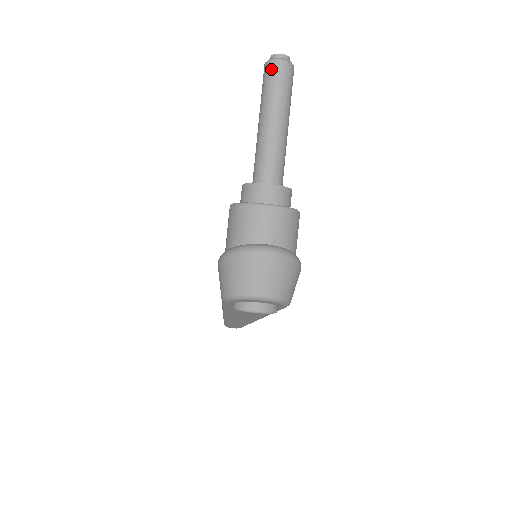
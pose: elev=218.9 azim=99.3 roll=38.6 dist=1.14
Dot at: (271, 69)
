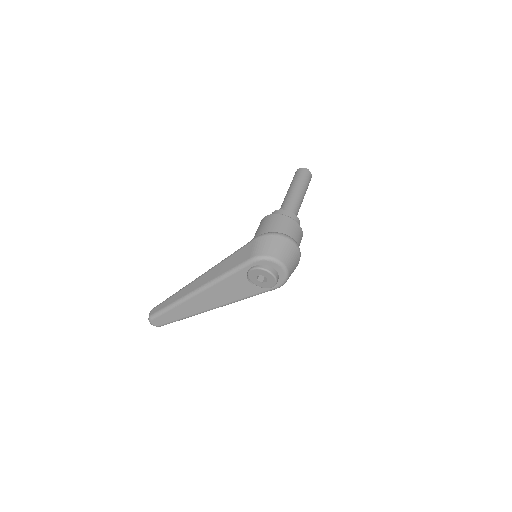
Dot at: (305, 172)
